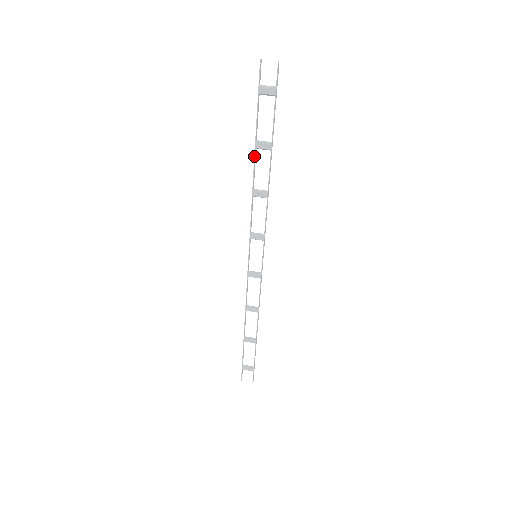
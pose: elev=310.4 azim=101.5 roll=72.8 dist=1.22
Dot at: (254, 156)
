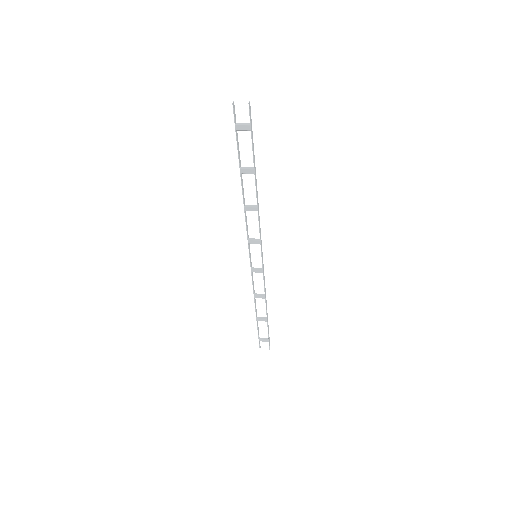
Dot at: (241, 180)
